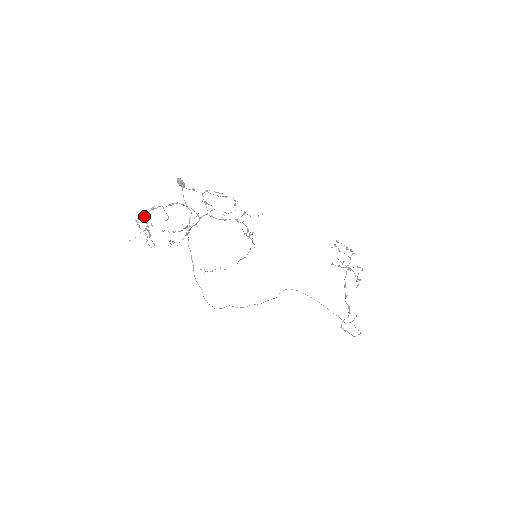
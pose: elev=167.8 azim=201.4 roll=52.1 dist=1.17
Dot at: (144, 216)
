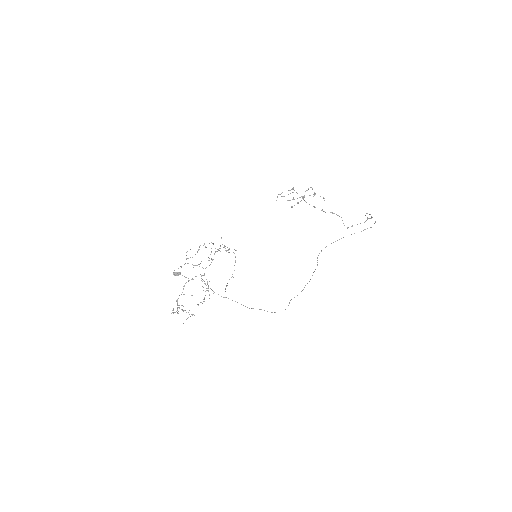
Dot at: occluded
